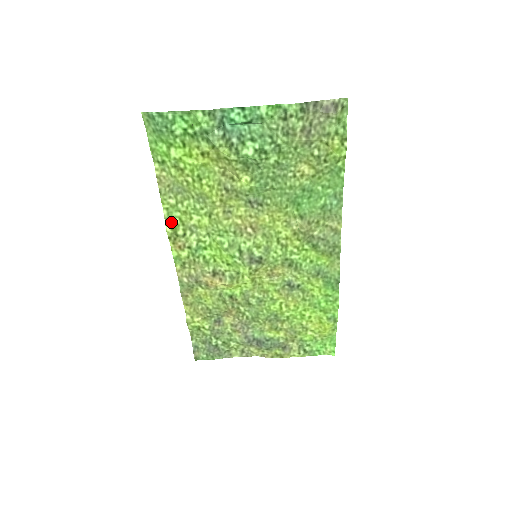
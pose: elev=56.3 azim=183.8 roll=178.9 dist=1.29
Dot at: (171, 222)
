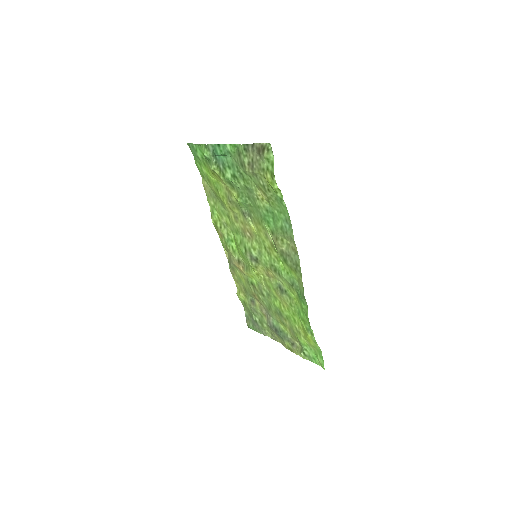
Dot at: (213, 217)
